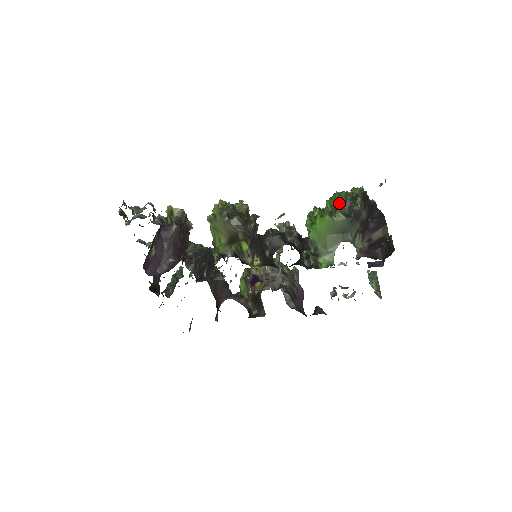
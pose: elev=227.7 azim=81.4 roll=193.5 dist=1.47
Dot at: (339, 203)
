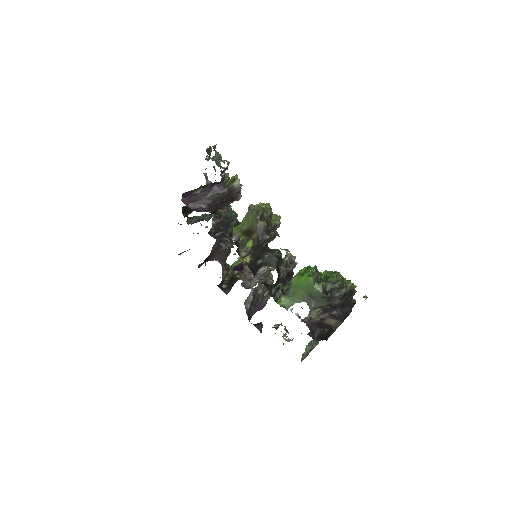
Dot at: (330, 280)
